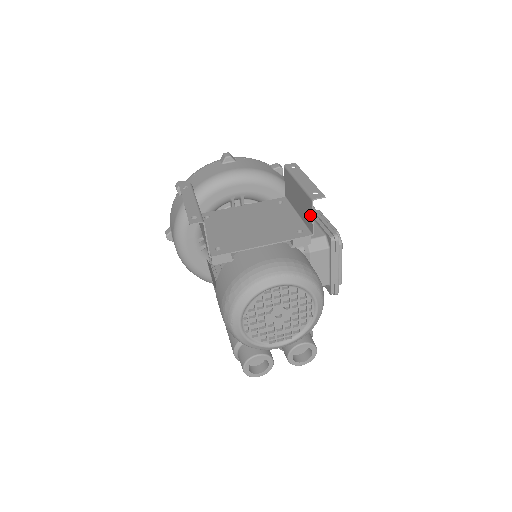
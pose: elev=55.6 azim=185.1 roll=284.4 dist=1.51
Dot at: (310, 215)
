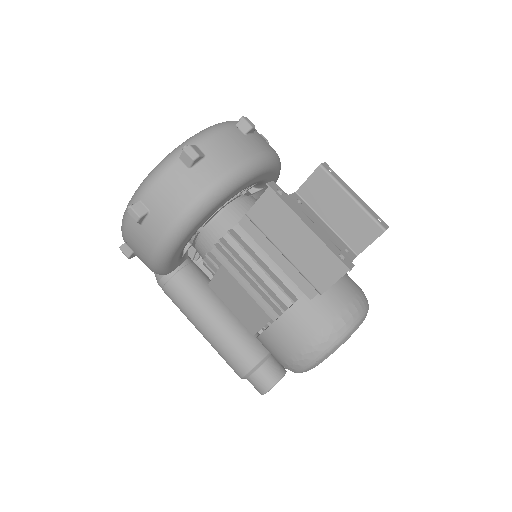
Dot at: (367, 240)
